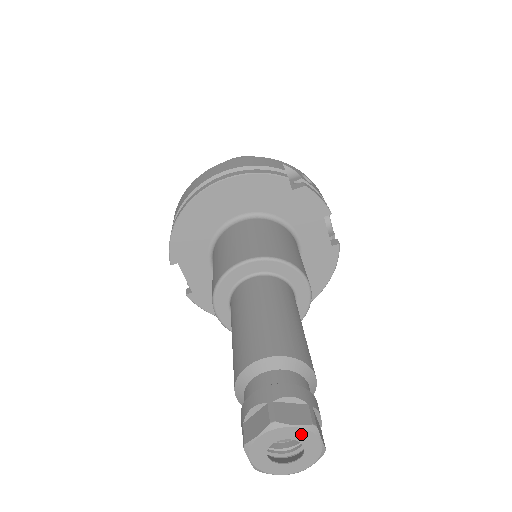
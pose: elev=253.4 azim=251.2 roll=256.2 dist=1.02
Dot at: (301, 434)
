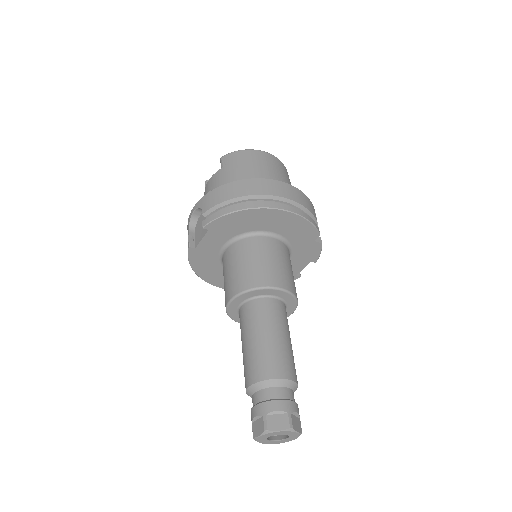
Dot at: (294, 435)
